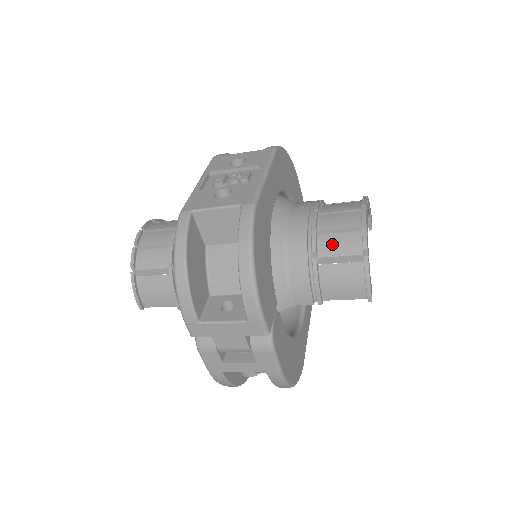
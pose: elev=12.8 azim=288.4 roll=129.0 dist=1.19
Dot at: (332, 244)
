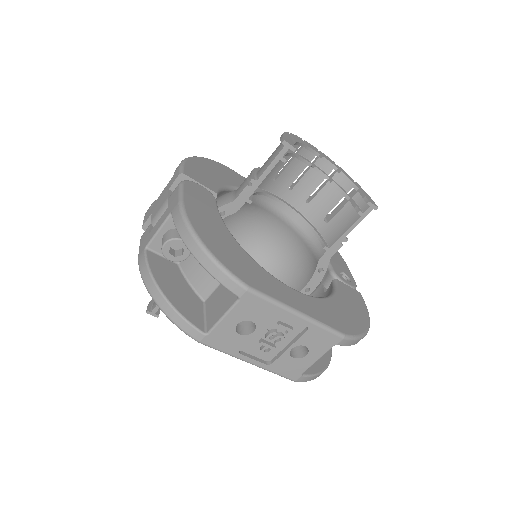
Dot at: occluded
